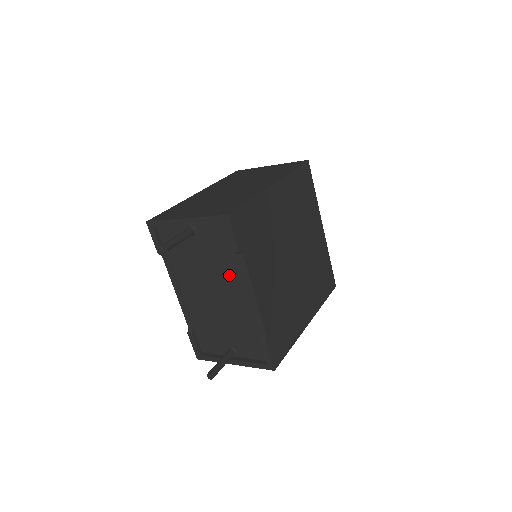
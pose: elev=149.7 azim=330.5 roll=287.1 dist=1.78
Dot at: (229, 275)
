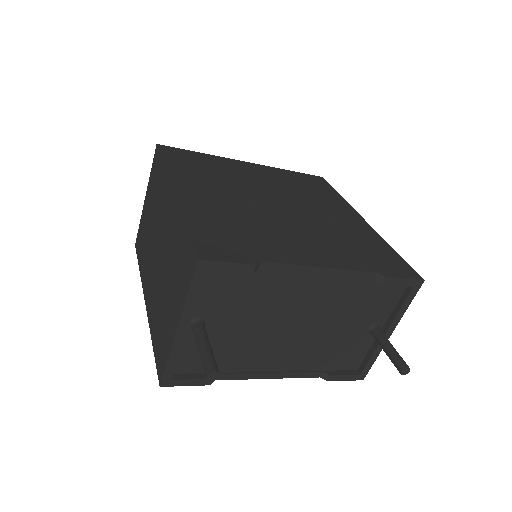
Dot at: (280, 294)
